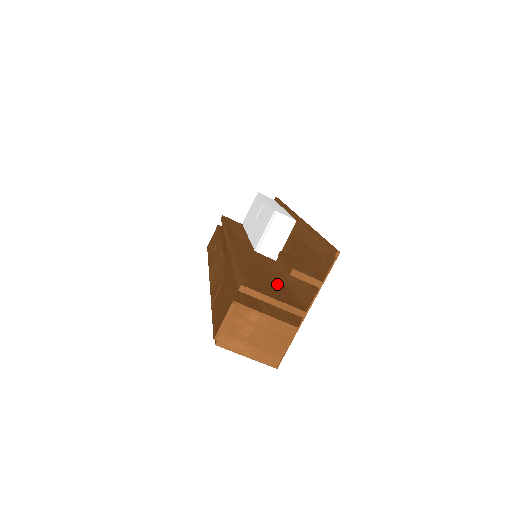
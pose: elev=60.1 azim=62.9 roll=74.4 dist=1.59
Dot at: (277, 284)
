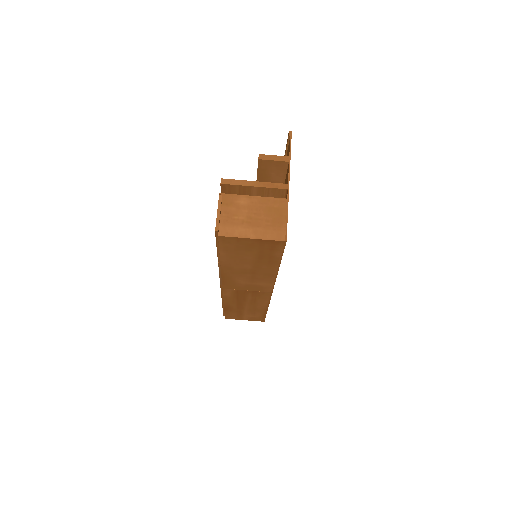
Dot at: occluded
